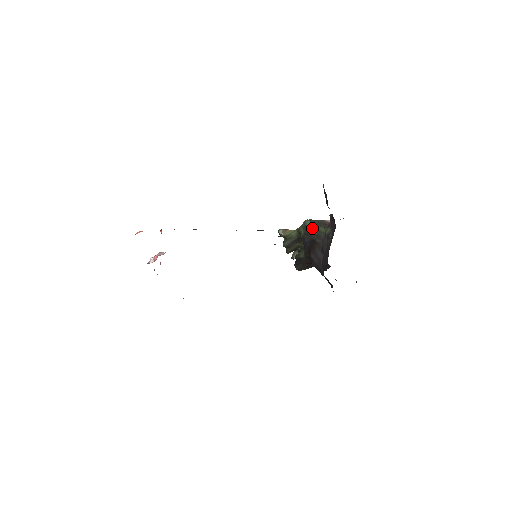
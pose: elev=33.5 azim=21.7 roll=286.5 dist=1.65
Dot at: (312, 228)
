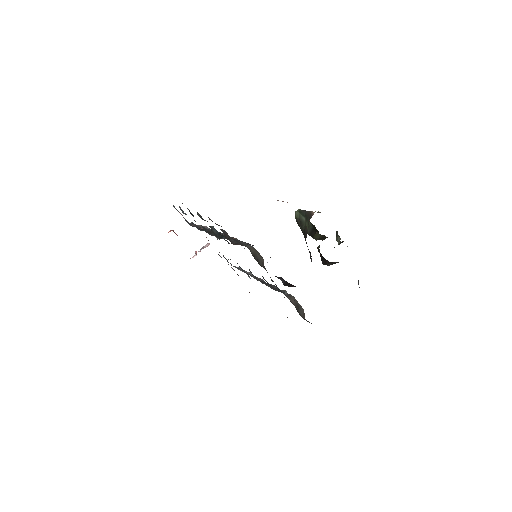
Dot at: (300, 222)
